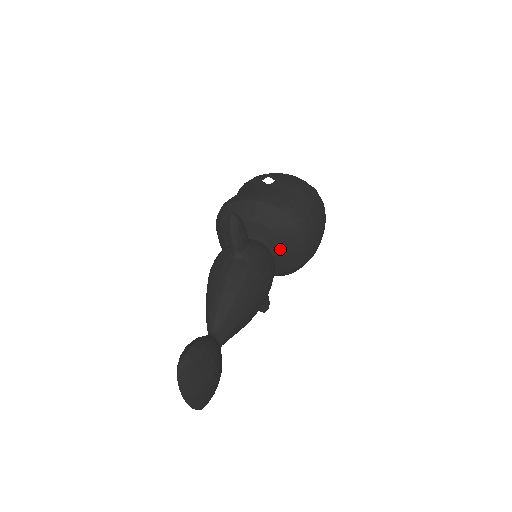
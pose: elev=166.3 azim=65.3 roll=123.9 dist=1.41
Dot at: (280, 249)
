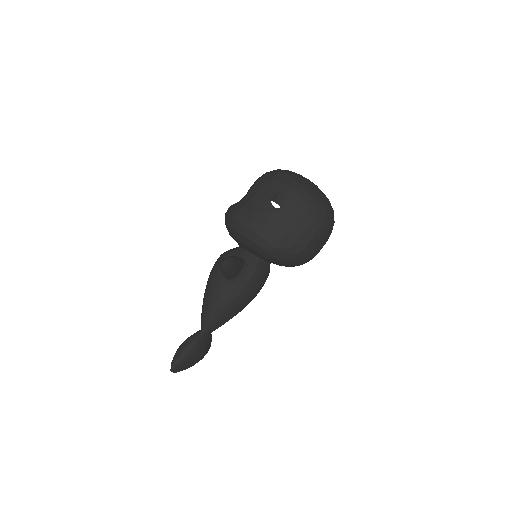
Dot at: occluded
